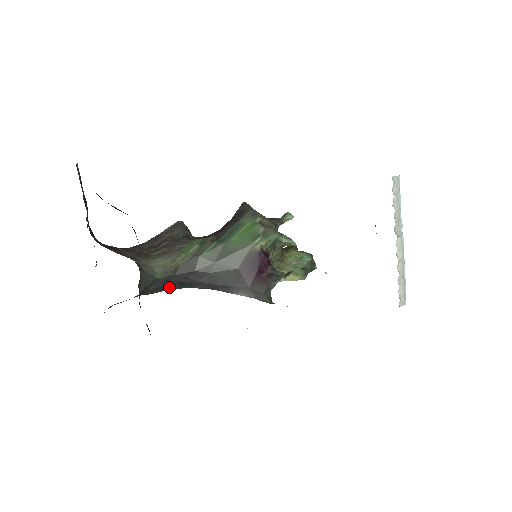
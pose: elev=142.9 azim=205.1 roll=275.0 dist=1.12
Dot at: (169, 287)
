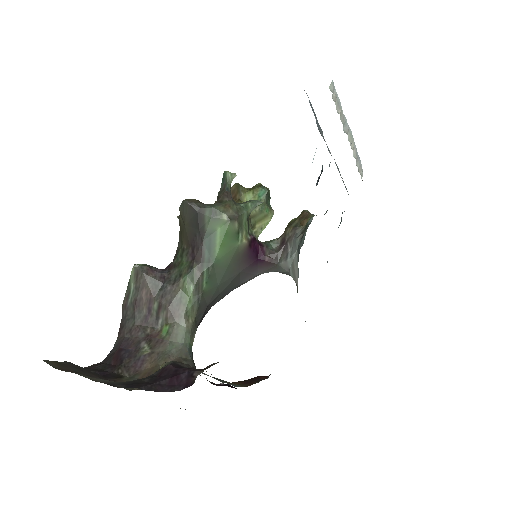
Dot at: occluded
